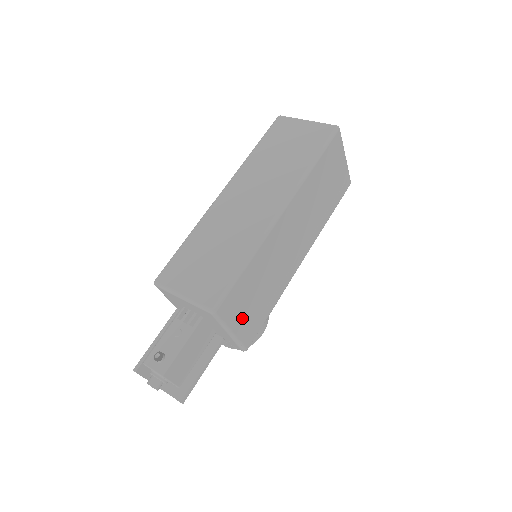
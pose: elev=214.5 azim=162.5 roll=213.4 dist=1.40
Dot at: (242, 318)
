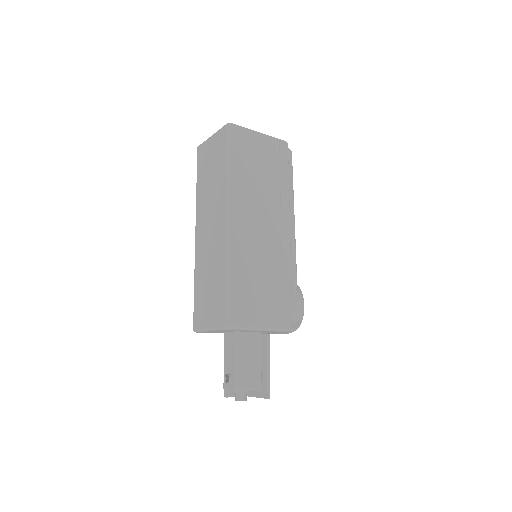
Dot at: (262, 313)
